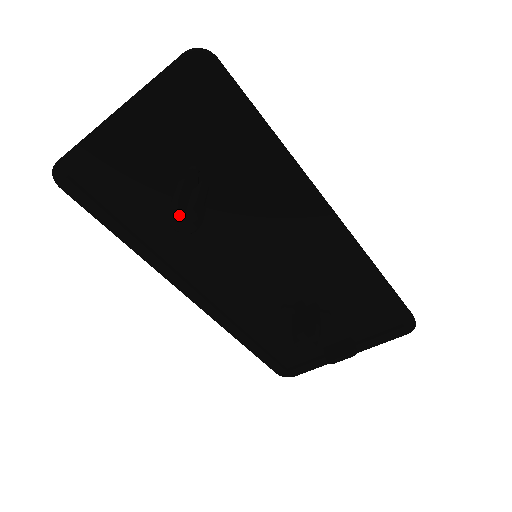
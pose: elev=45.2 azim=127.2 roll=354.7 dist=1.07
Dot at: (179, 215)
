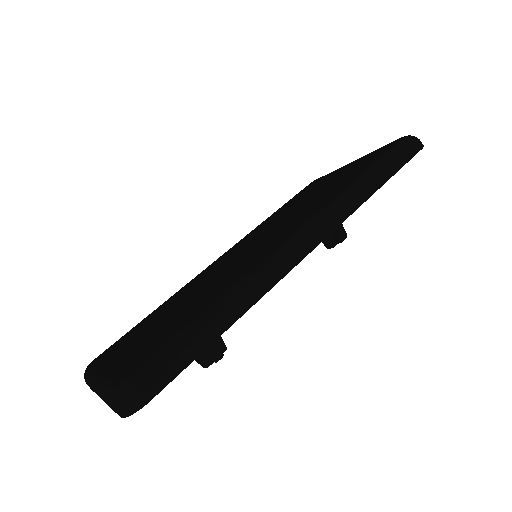
Dot at: (210, 364)
